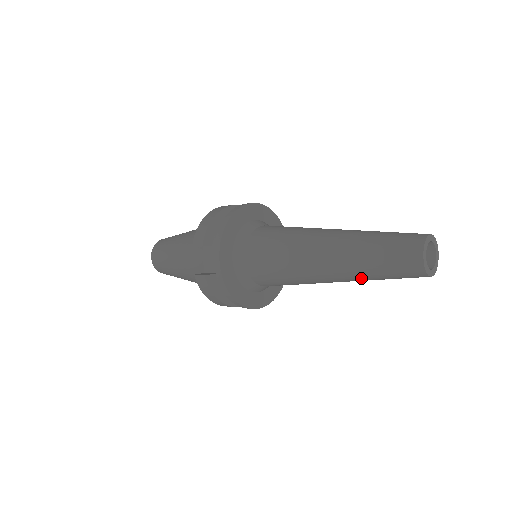
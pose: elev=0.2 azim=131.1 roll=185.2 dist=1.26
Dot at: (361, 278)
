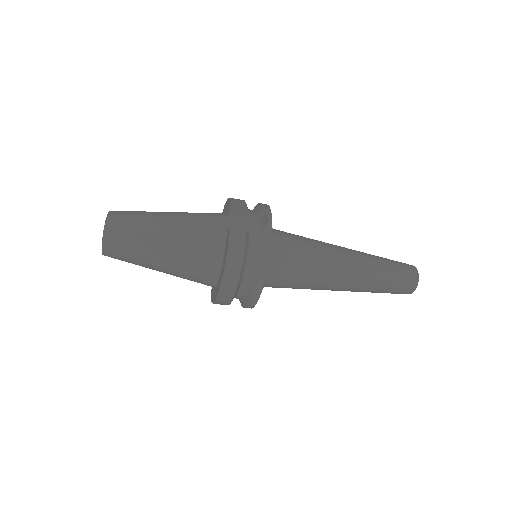
Dot at: (373, 280)
